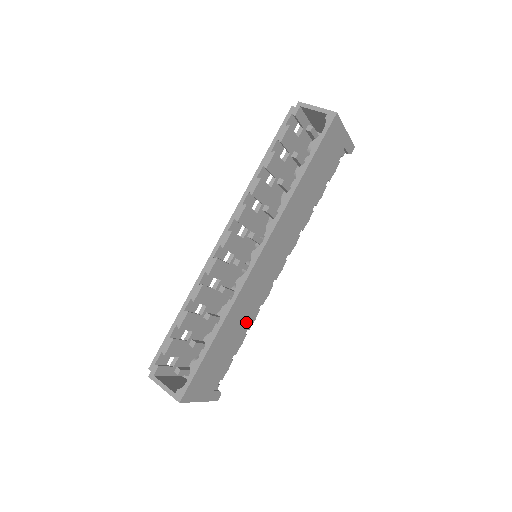
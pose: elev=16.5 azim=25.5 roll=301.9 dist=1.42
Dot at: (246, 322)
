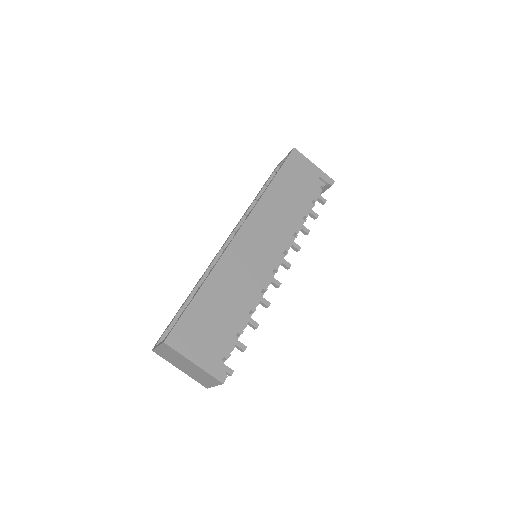
Dot at: (243, 294)
